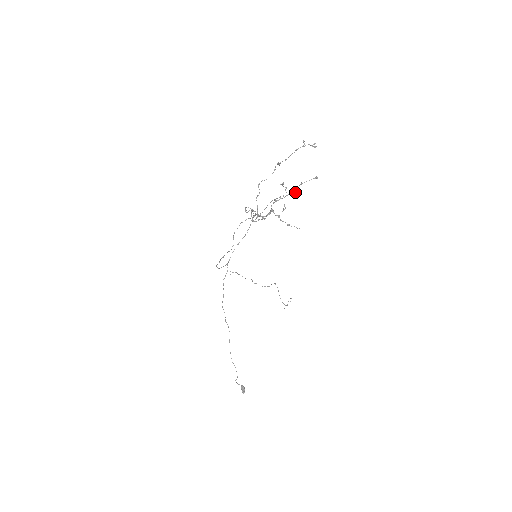
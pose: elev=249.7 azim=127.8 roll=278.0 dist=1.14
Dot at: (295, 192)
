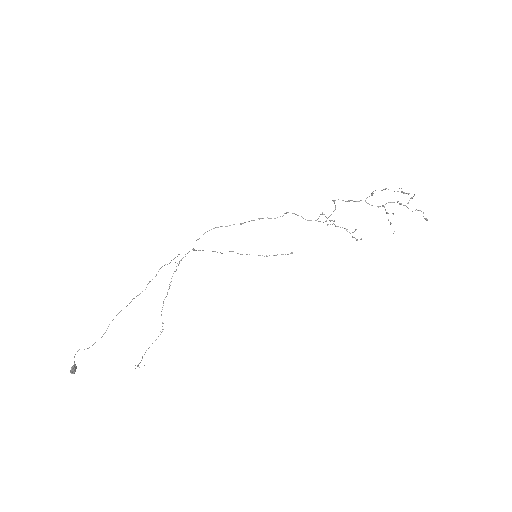
Dot at: (412, 211)
